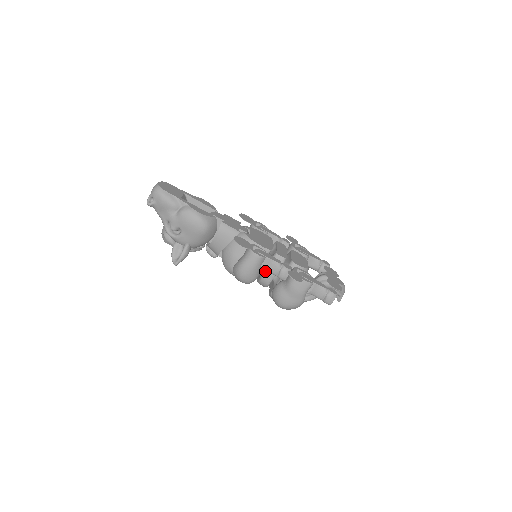
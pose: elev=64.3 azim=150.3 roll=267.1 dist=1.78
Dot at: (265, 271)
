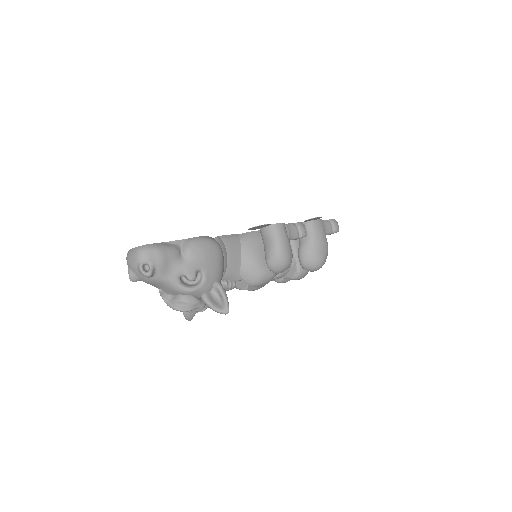
Dot at: occluded
